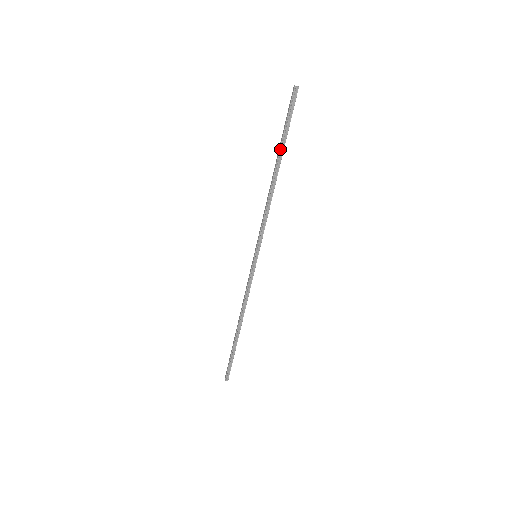
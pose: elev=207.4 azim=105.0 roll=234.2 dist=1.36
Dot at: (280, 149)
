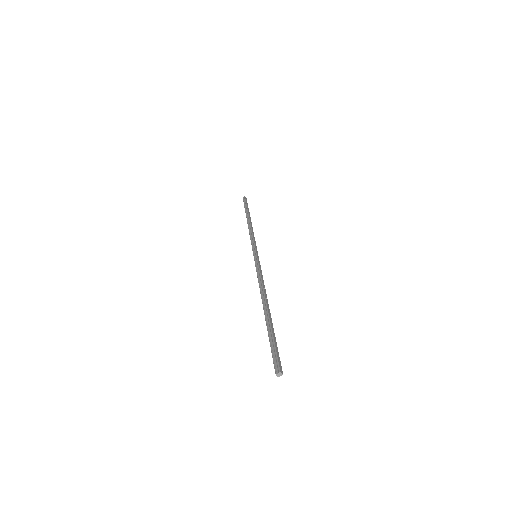
Dot at: (246, 213)
